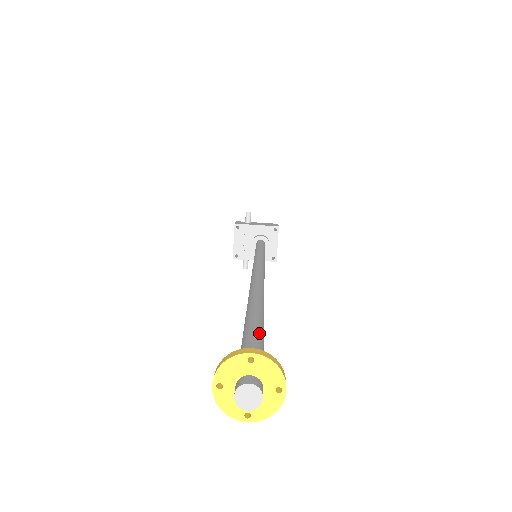
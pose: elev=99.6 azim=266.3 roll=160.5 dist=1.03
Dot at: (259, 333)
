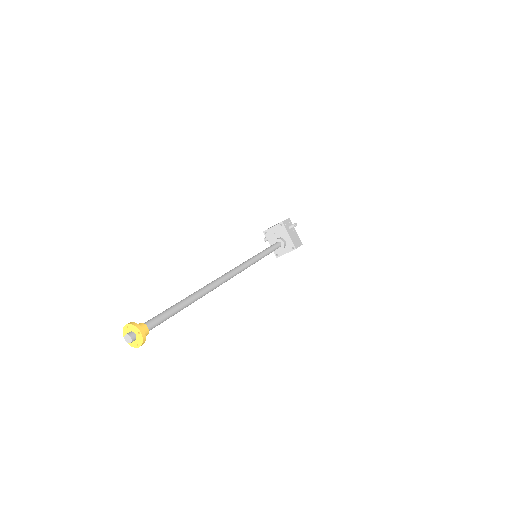
Dot at: (165, 319)
